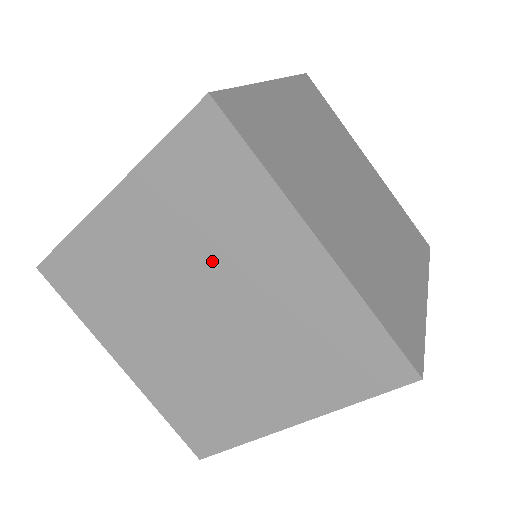
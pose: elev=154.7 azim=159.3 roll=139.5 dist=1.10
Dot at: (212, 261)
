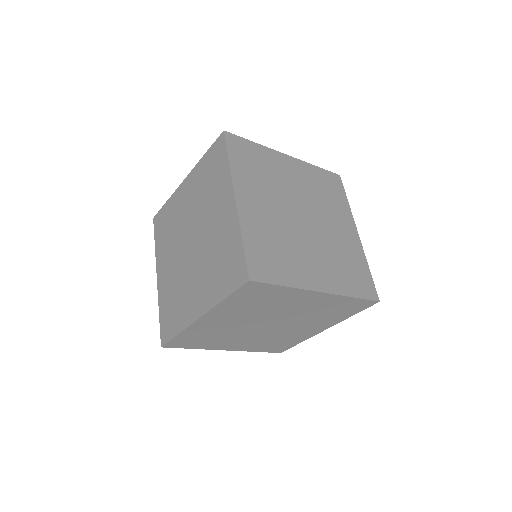
Dot at: (203, 211)
